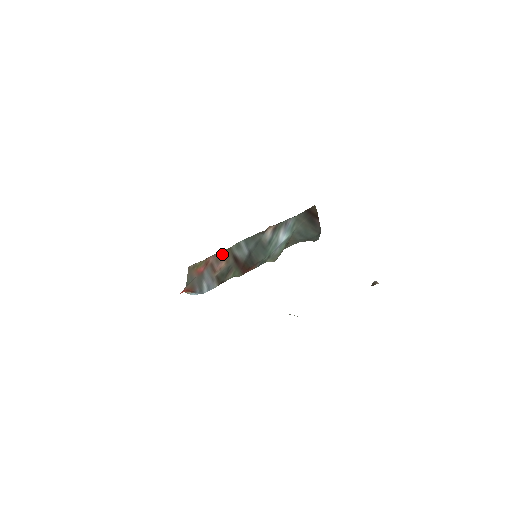
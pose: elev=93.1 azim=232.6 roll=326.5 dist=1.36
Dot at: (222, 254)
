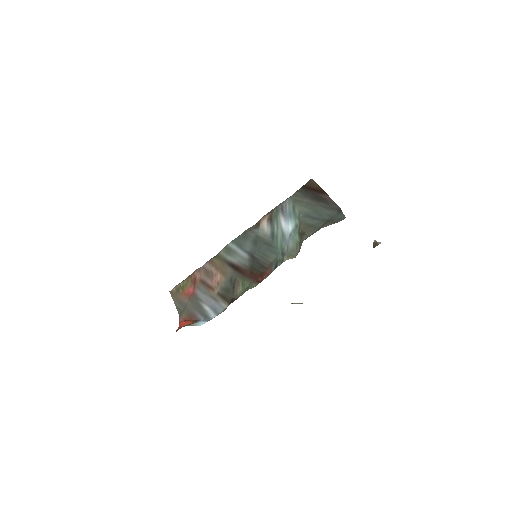
Dot at: (210, 265)
